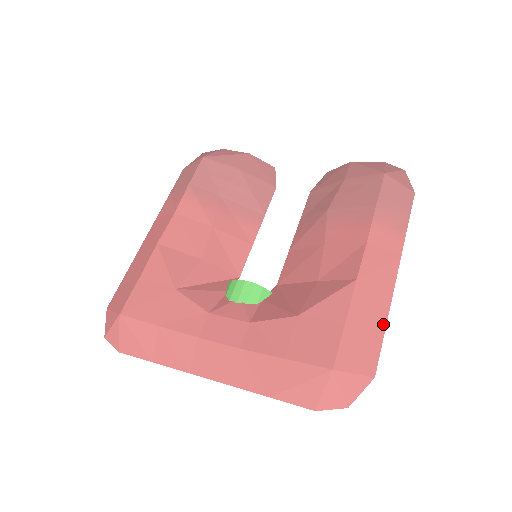
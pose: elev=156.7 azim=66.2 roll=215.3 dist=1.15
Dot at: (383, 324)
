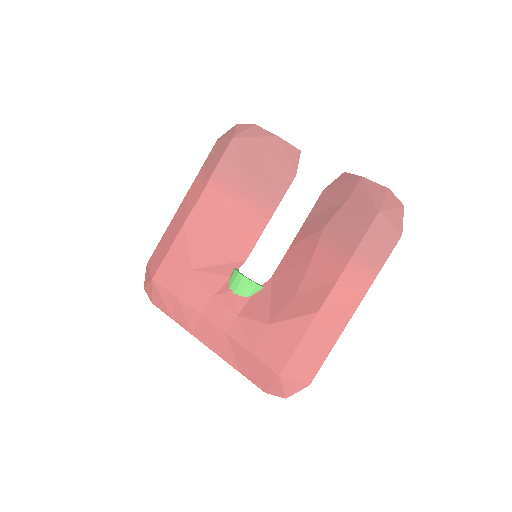
Dot at: (329, 349)
